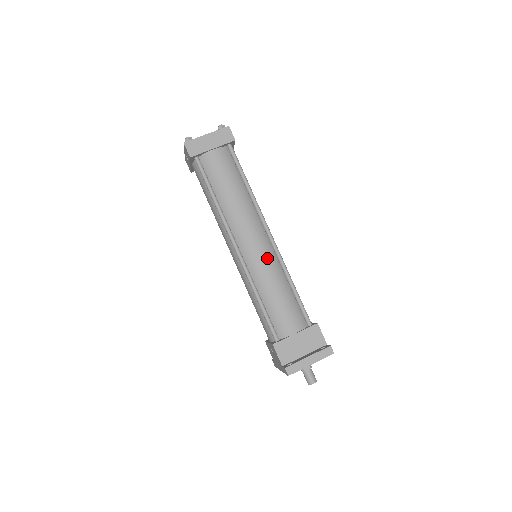
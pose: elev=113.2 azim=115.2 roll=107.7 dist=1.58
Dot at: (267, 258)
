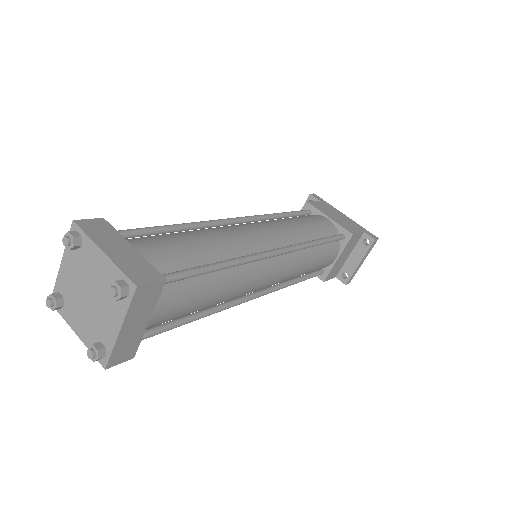
Dot at: (289, 267)
